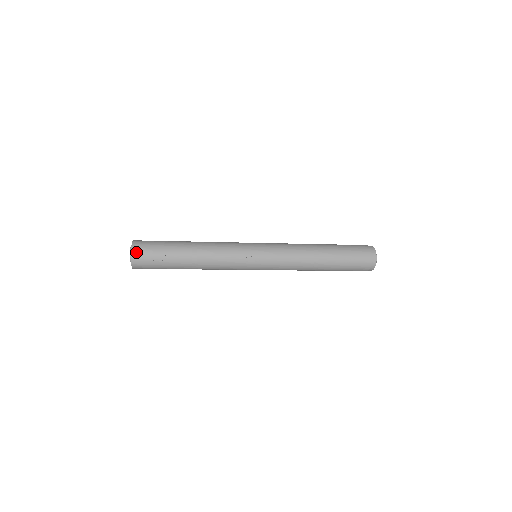
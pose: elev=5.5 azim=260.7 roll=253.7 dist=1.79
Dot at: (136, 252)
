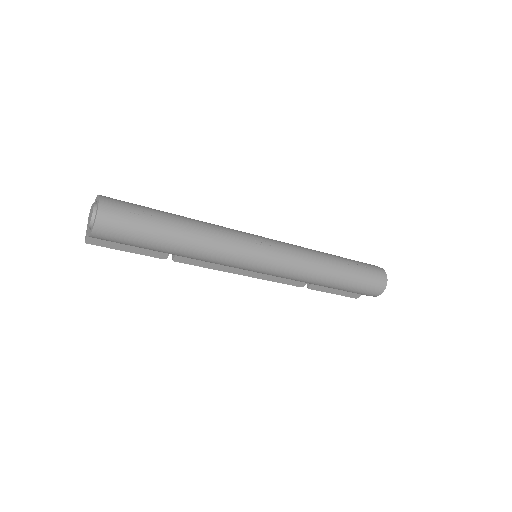
Dot at: (106, 199)
